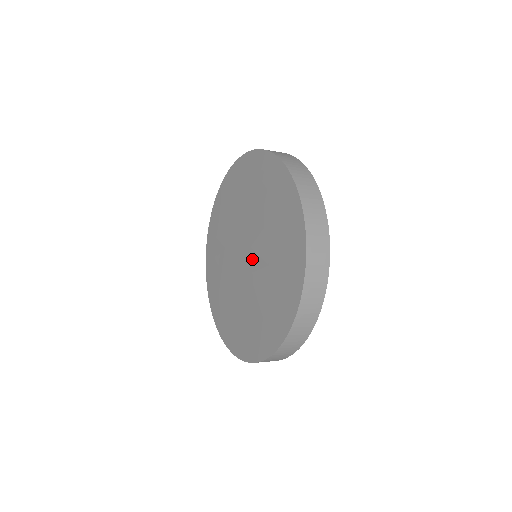
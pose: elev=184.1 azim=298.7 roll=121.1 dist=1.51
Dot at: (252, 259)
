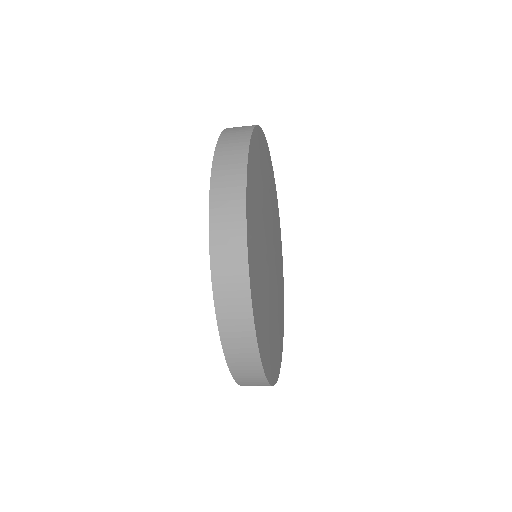
Dot at: occluded
